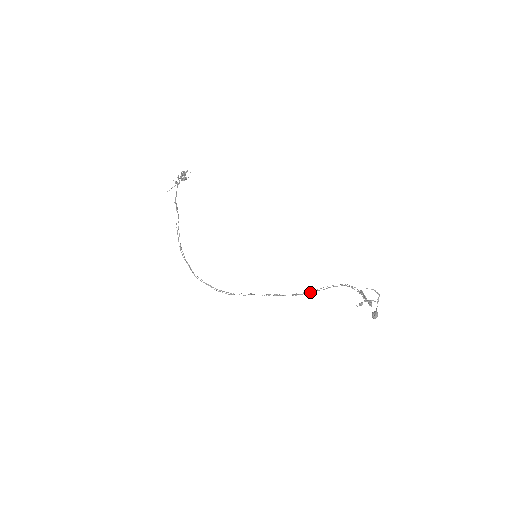
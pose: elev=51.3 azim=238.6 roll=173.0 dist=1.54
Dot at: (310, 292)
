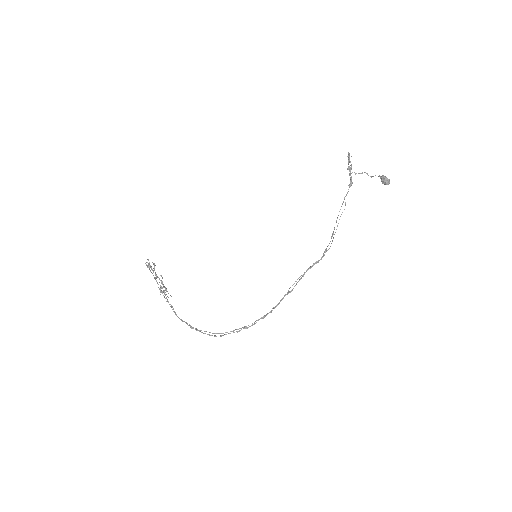
Dot at: (331, 237)
